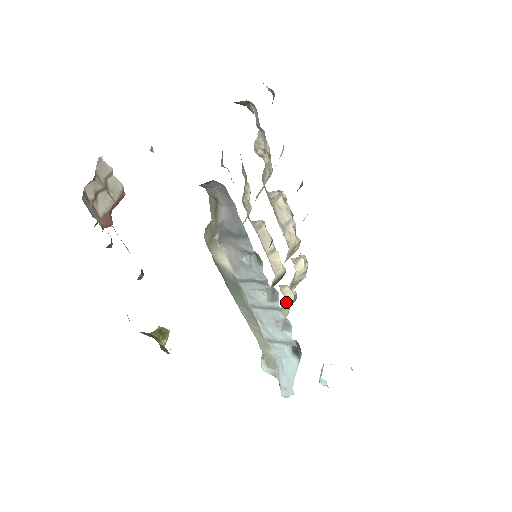
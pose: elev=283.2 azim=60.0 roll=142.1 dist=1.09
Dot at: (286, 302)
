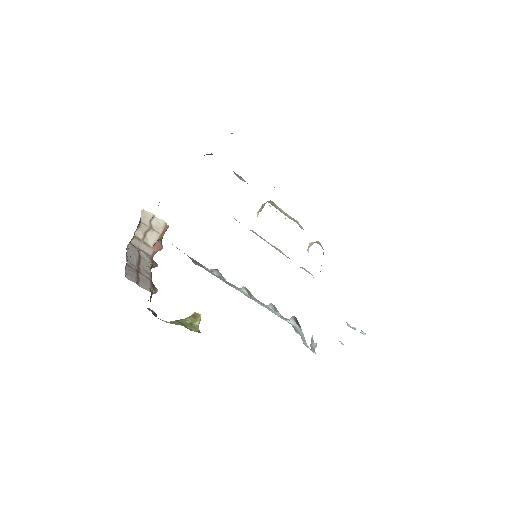
Dot at: occluded
